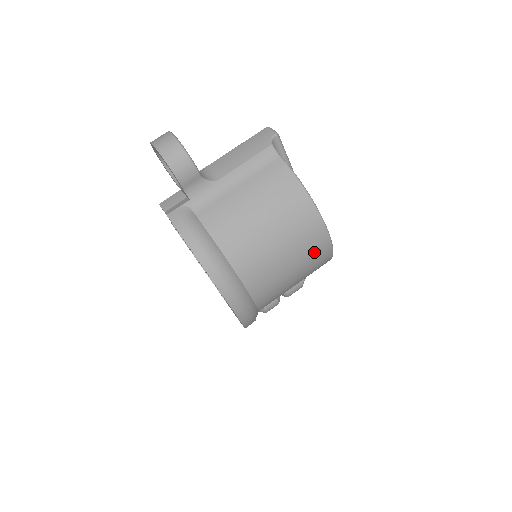
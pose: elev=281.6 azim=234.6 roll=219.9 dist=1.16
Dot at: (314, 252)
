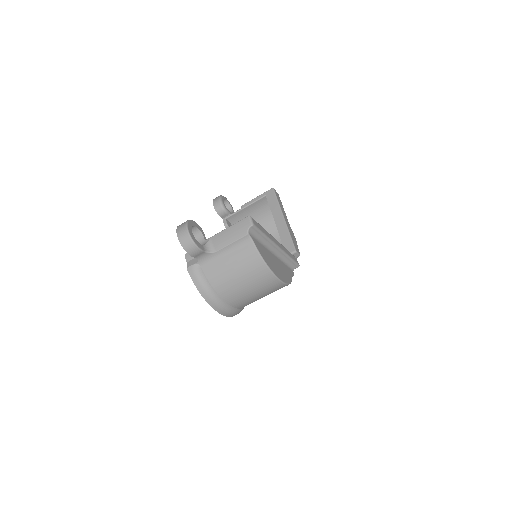
Dot at: (273, 289)
